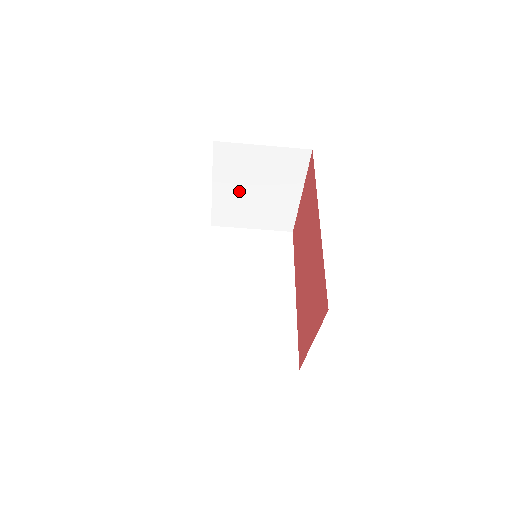
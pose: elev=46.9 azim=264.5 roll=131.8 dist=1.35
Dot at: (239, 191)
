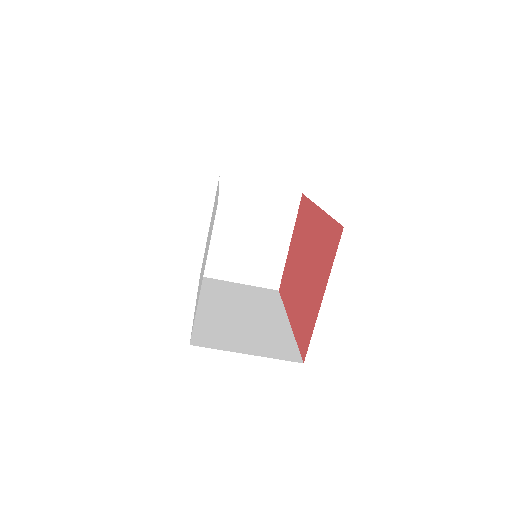
Dot at: (234, 234)
